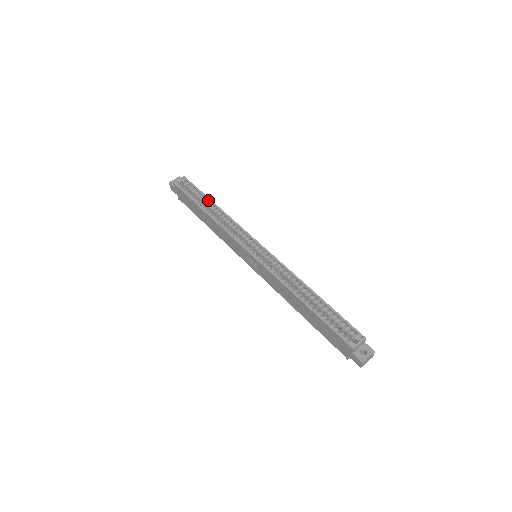
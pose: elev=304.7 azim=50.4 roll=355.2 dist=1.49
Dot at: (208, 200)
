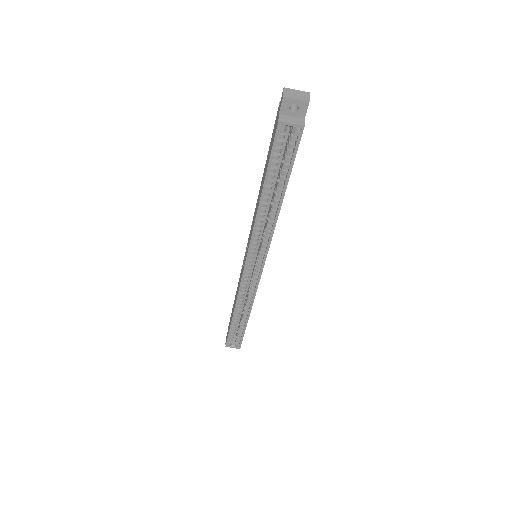
Dot at: (283, 189)
